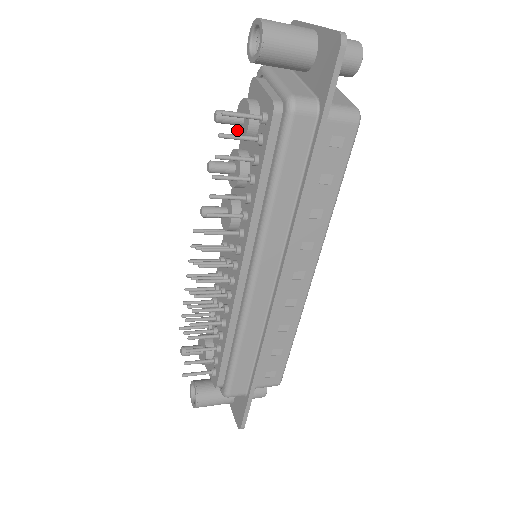
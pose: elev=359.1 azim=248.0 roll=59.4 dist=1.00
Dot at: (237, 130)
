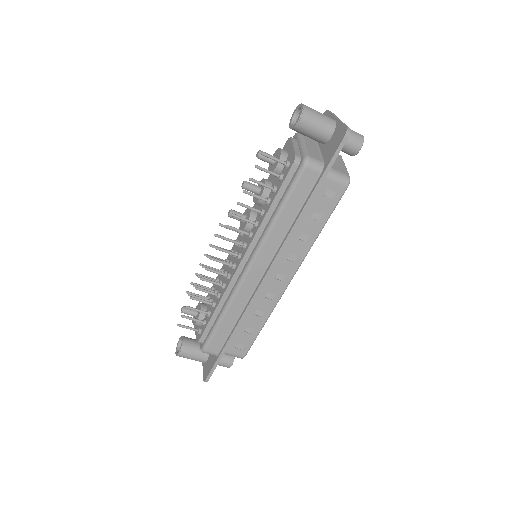
Dot at: (269, 167)
